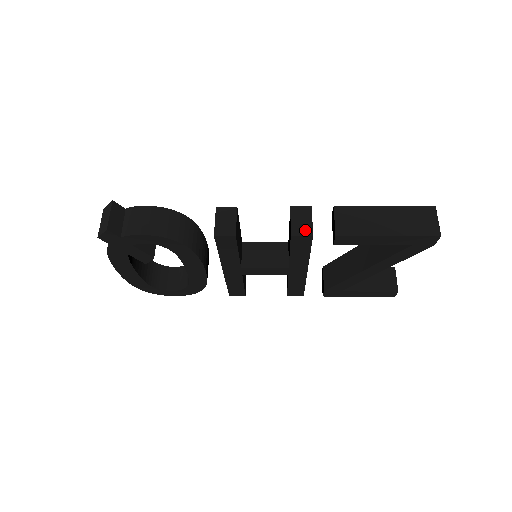
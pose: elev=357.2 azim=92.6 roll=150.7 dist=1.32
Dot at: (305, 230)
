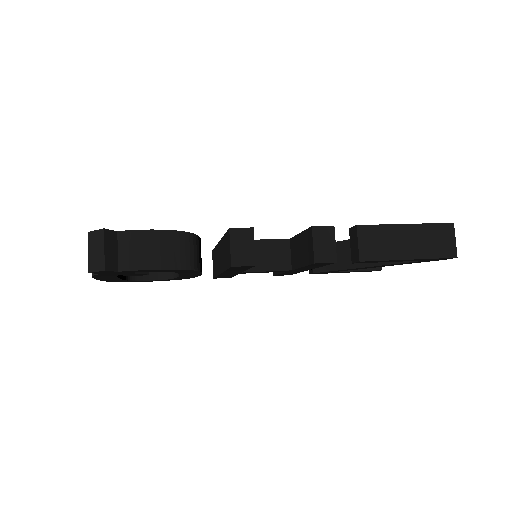
Dot at: (329, 256)
